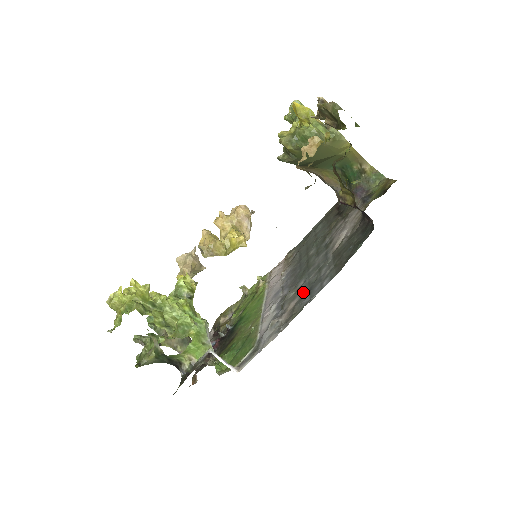
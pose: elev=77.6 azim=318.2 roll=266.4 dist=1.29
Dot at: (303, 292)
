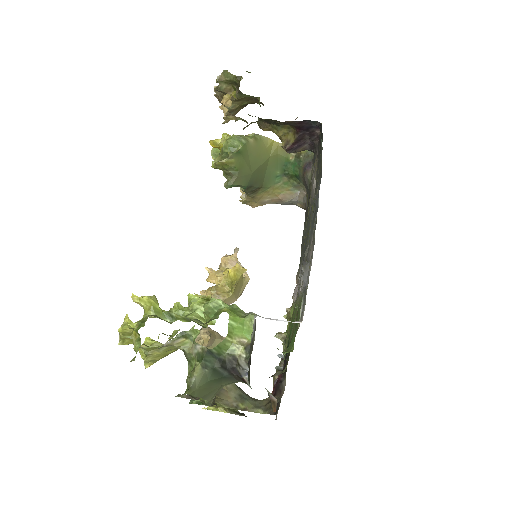
Dot at: (312, 227)
